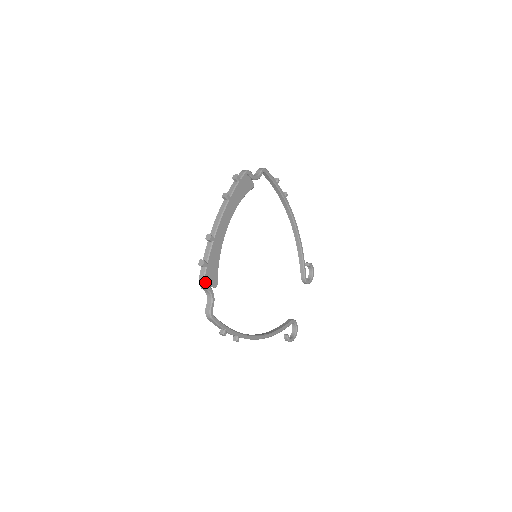
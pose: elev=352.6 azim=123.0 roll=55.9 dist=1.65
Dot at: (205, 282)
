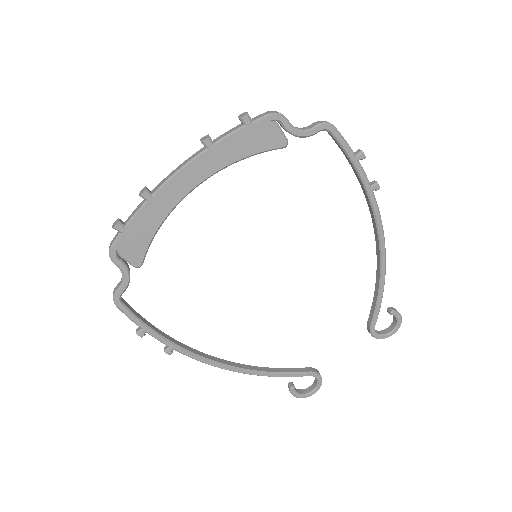
Dot at: (113, 252)
